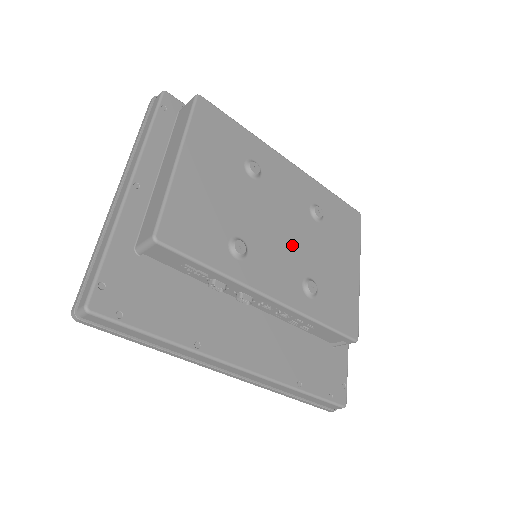
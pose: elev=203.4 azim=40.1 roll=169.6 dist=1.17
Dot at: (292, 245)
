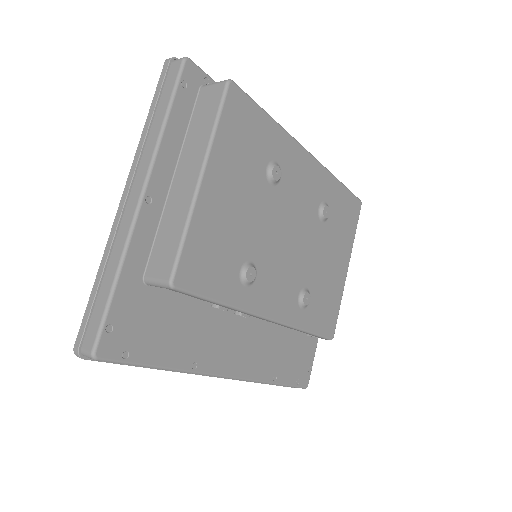
Dot at: (296, 256)
